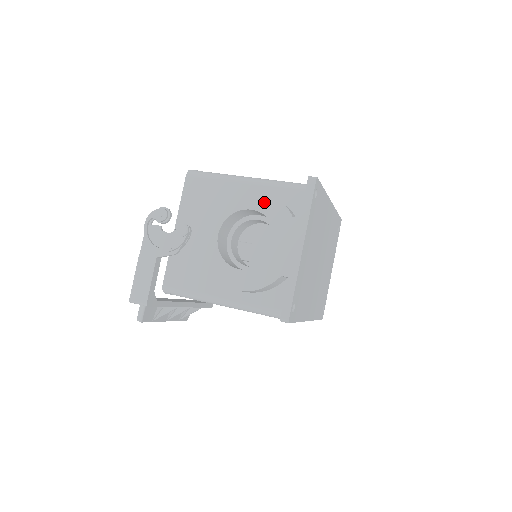
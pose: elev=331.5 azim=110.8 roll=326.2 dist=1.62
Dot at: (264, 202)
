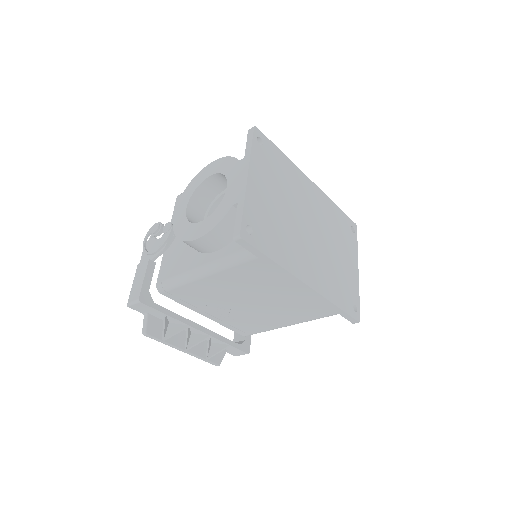
Dot at: (218, 165)
